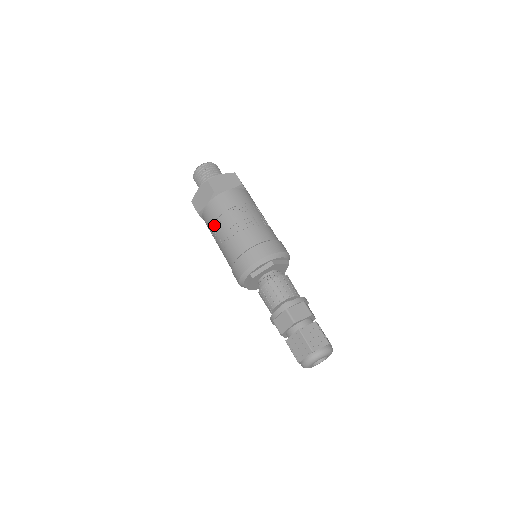
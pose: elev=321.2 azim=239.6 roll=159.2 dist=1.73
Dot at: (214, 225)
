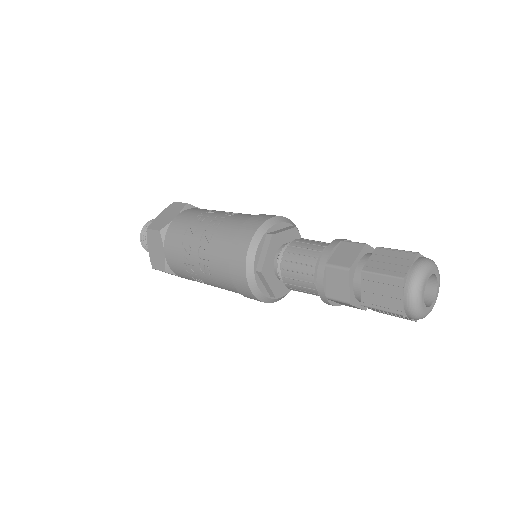
Dot at: (185, 264)
